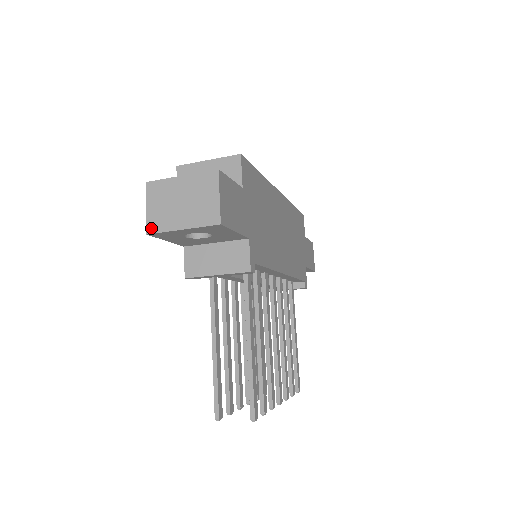
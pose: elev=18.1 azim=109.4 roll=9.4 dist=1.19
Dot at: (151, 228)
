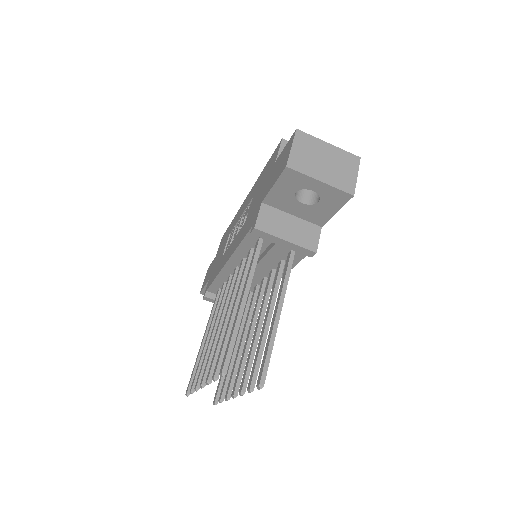
Dot at: (292, 164)
